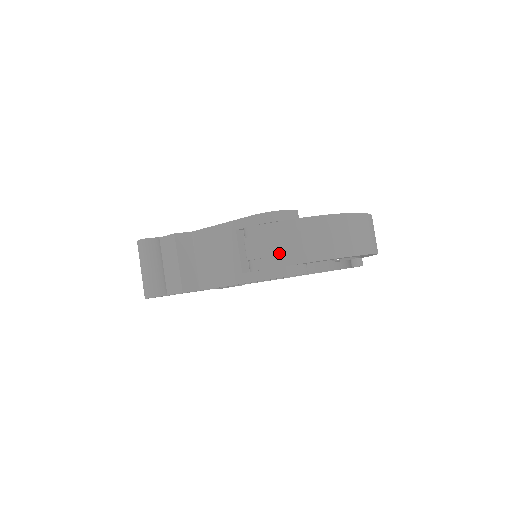
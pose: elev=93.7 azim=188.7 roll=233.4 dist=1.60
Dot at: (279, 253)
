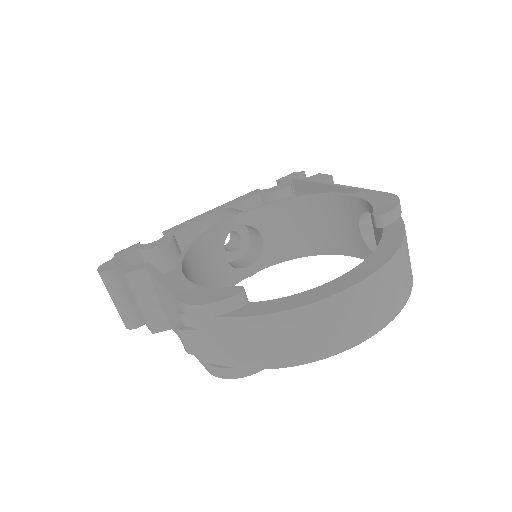
Dot at: (219, 351)
